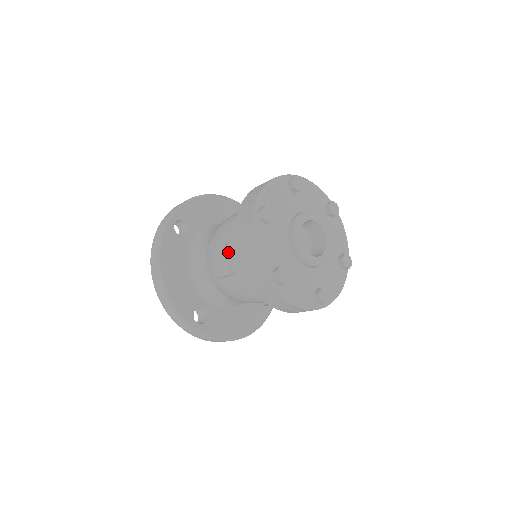
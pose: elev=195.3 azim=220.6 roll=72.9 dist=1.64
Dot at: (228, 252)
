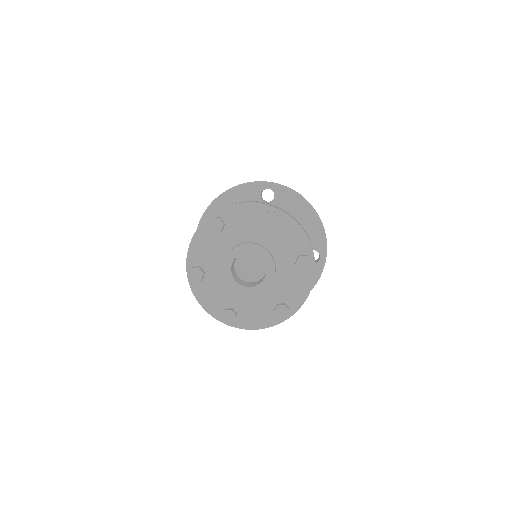
Dot at: occluded
